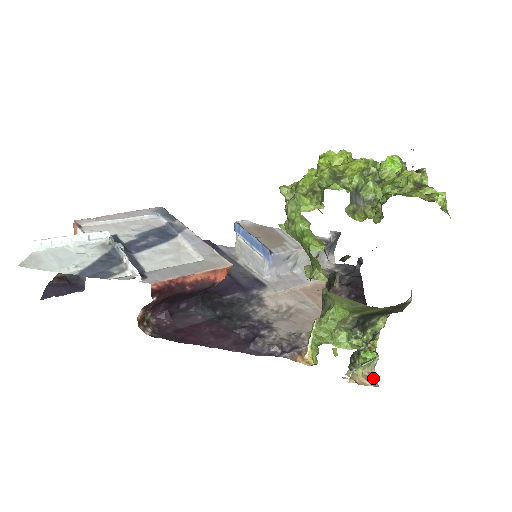
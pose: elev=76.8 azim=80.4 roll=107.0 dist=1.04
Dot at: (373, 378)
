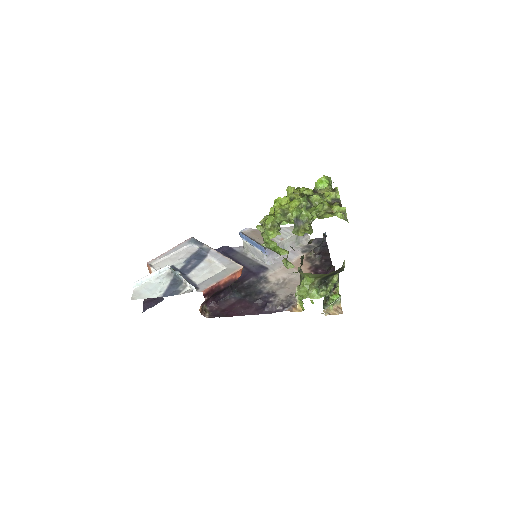
Dot at: (340, 309)
